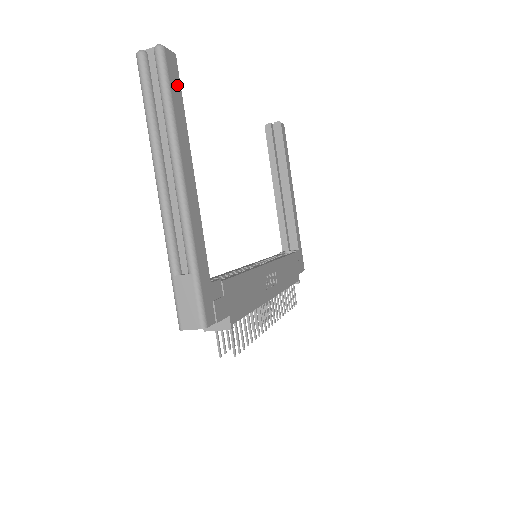
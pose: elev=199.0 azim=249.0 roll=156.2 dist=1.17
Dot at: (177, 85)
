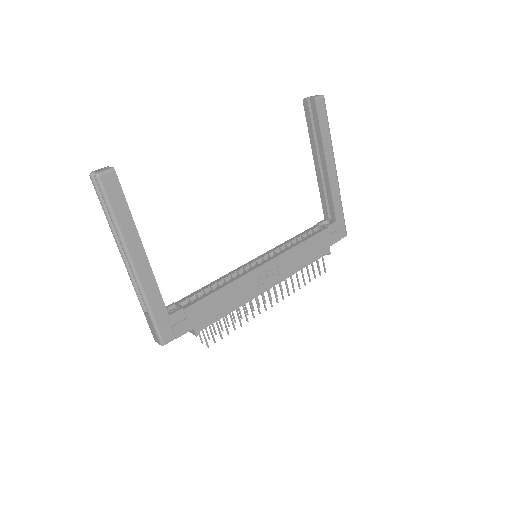
Dot at: (119, 194)
